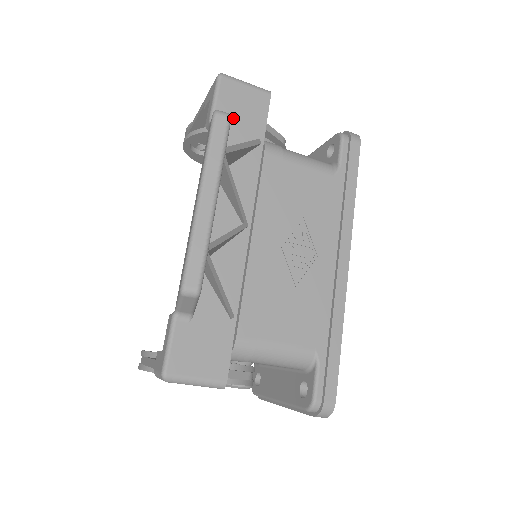
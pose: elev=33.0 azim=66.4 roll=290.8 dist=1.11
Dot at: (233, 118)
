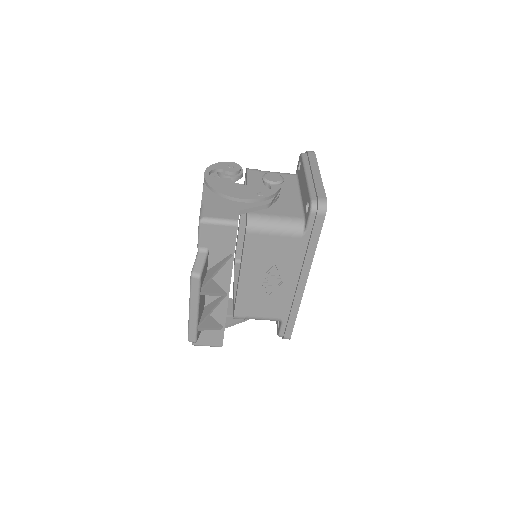
Dot at: (212, 245)
